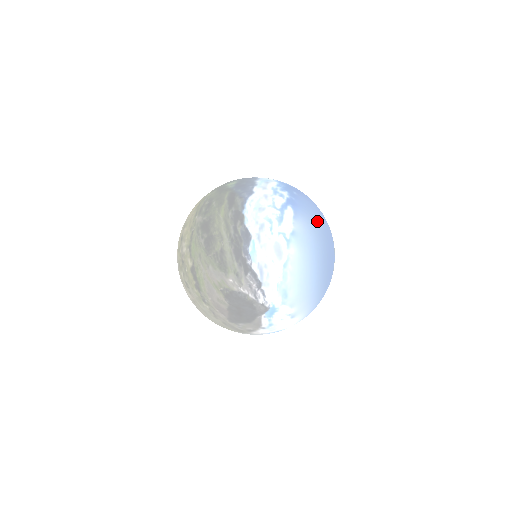
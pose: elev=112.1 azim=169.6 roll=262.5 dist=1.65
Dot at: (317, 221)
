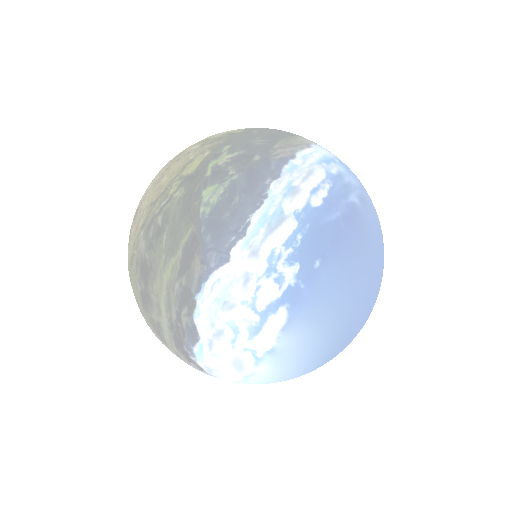
Dot at: (335, 320)
